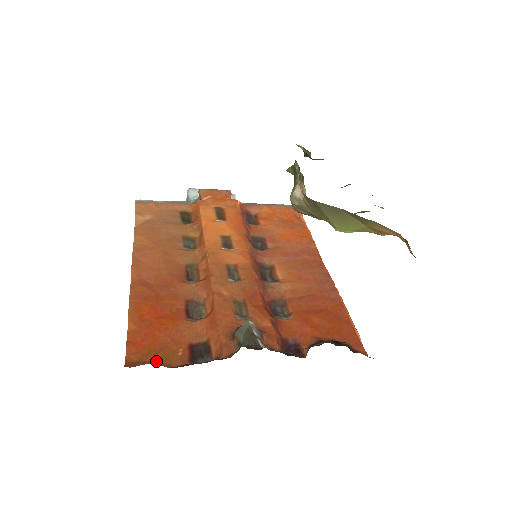
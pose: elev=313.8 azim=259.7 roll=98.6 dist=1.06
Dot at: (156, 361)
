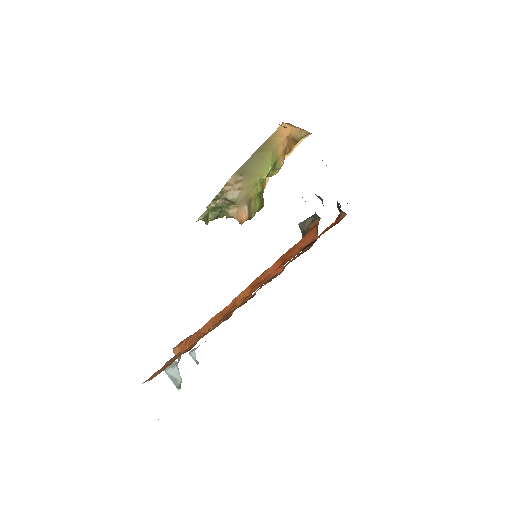
Dot at: occluded
